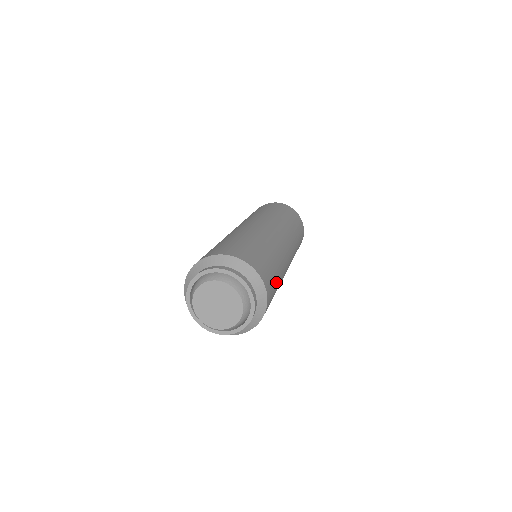
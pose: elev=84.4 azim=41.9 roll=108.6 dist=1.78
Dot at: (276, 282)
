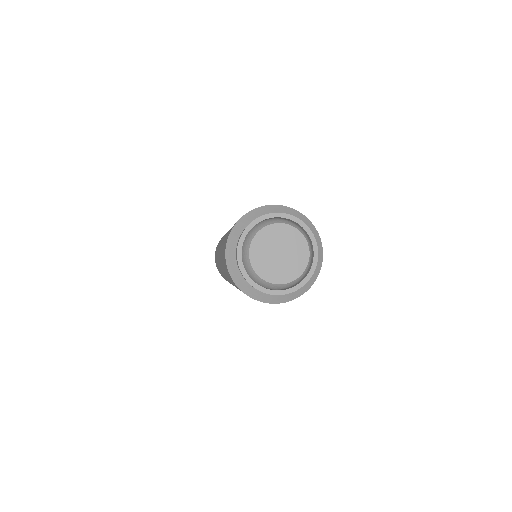
Dot at: occluded
